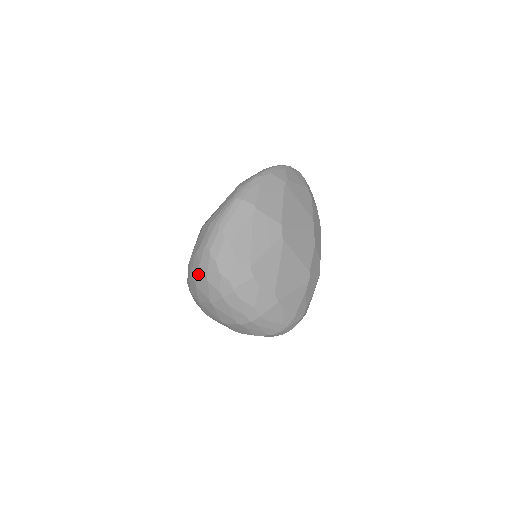
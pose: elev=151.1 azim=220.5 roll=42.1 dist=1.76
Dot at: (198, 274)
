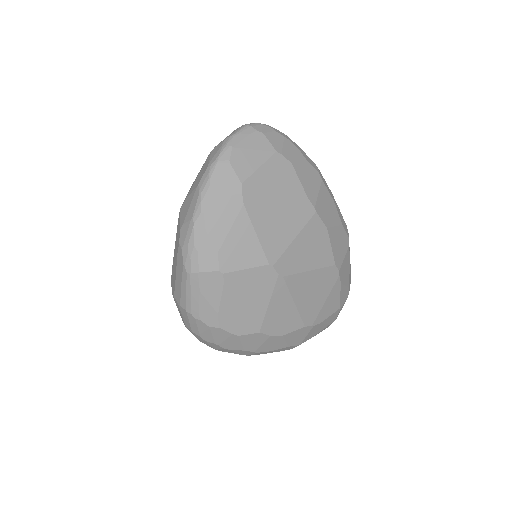
Dot at: occluded
